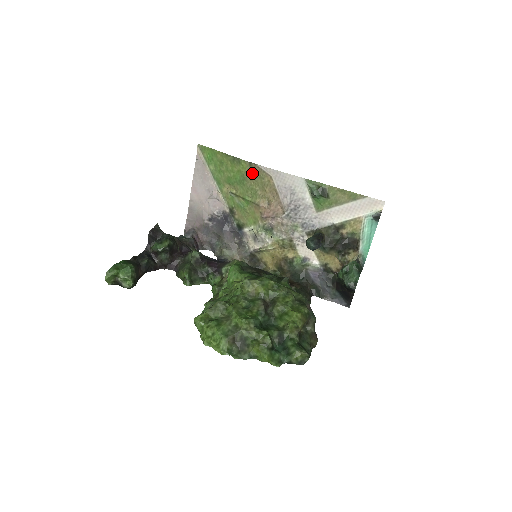
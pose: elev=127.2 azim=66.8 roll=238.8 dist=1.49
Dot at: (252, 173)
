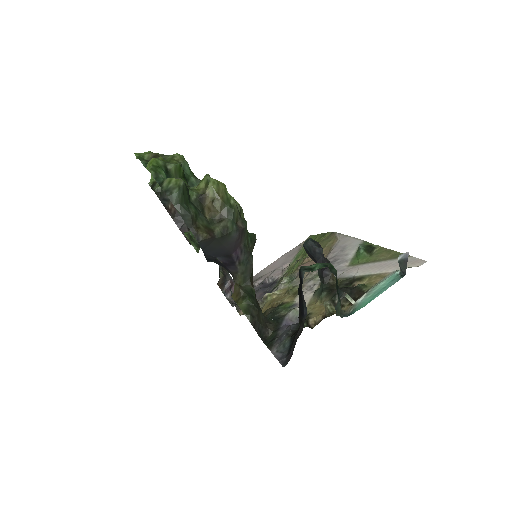
Dot at: (326, 239)
